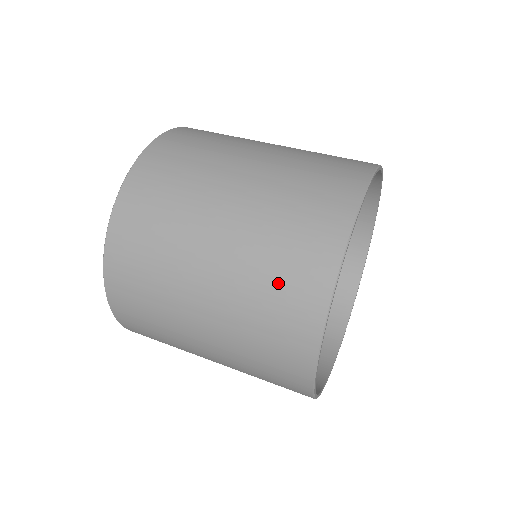
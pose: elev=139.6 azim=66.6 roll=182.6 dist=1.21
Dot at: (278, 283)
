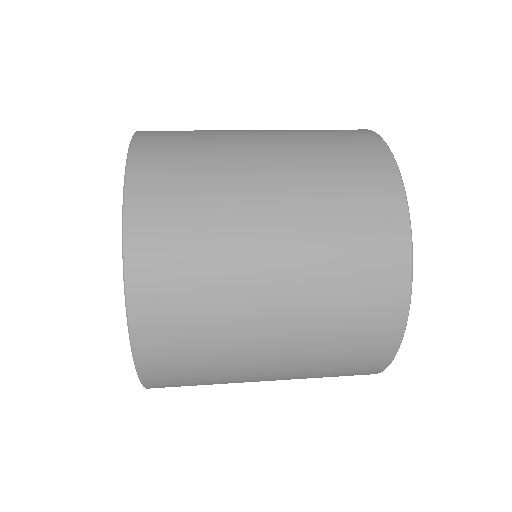
Dot at: (326, 131)
